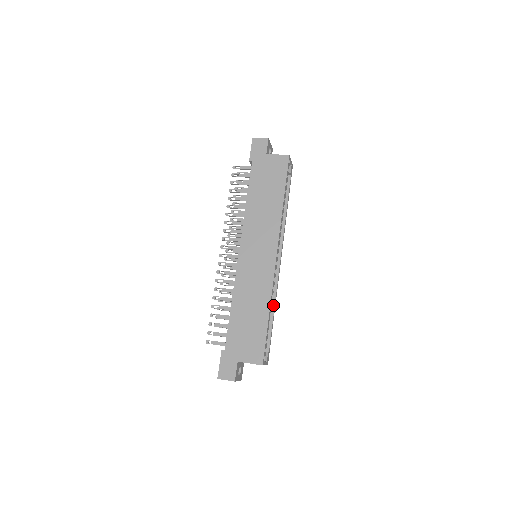
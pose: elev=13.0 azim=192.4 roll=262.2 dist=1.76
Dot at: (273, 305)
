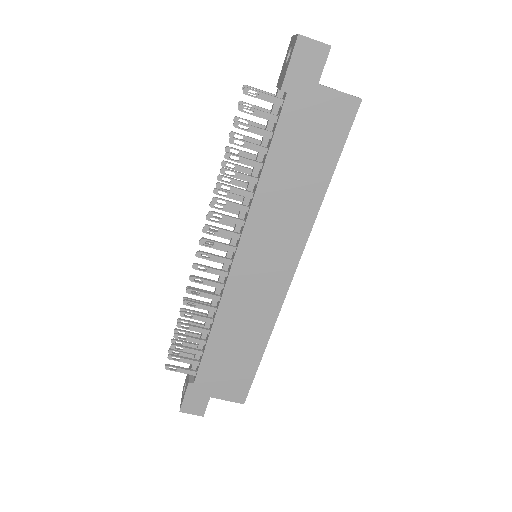
Dot at: occluded
